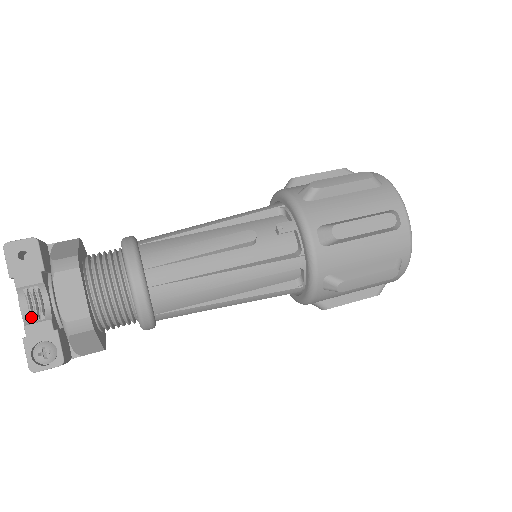
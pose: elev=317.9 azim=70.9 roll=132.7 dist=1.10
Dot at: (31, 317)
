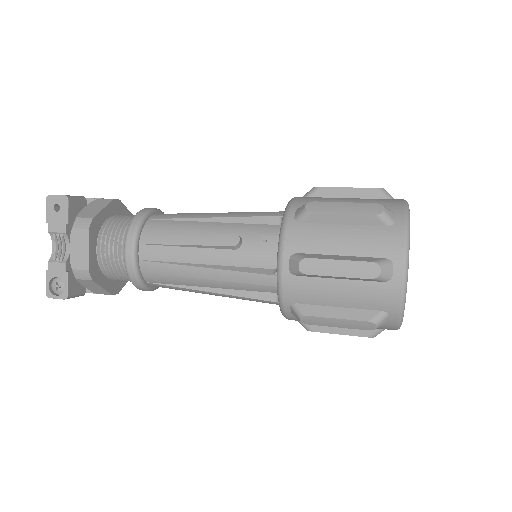
Dot at: (54, 256)
